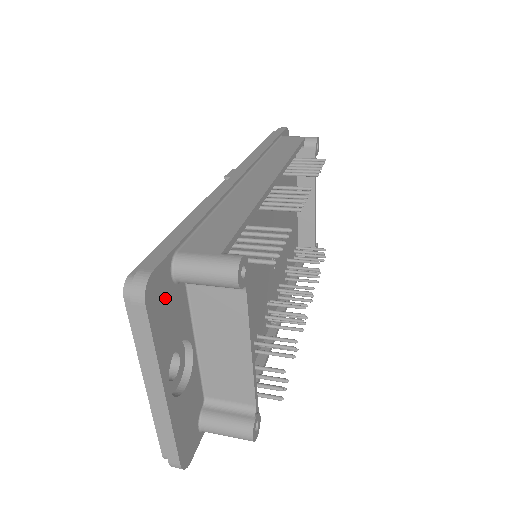
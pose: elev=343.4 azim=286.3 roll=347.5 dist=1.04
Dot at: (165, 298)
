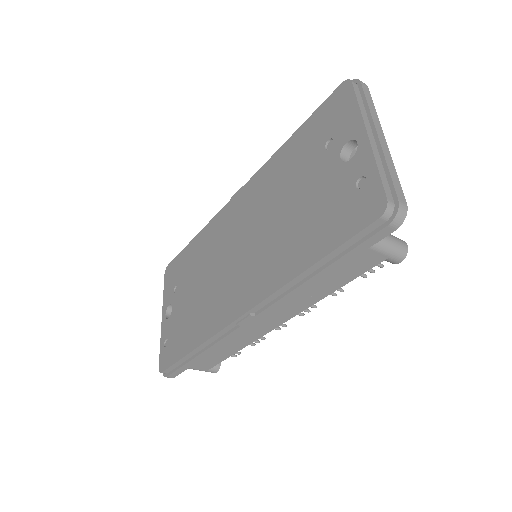
Dot at: occluded
